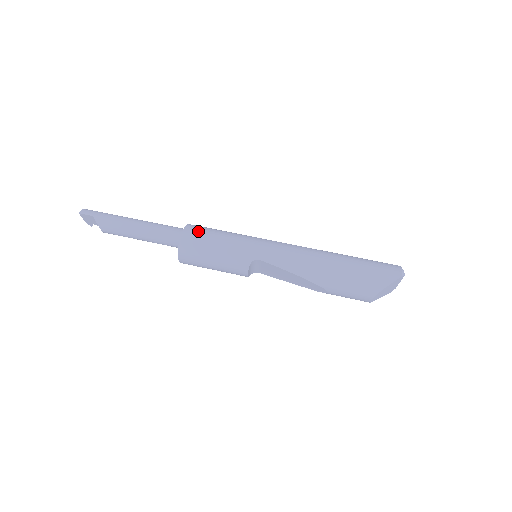
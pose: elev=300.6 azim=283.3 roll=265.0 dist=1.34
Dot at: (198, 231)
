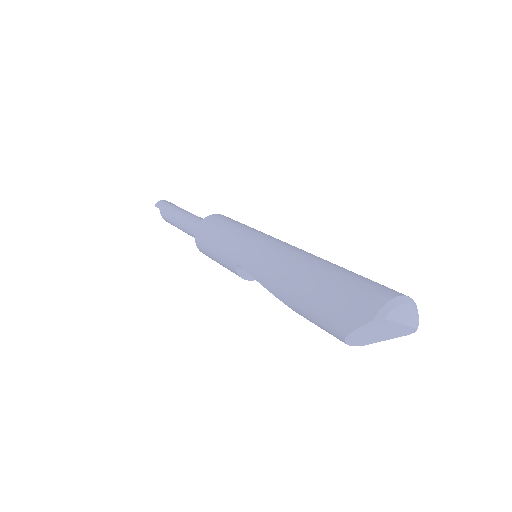
Dot at: (208, 225)
